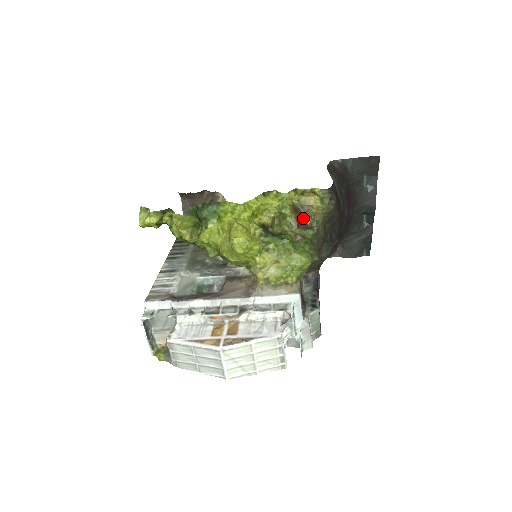
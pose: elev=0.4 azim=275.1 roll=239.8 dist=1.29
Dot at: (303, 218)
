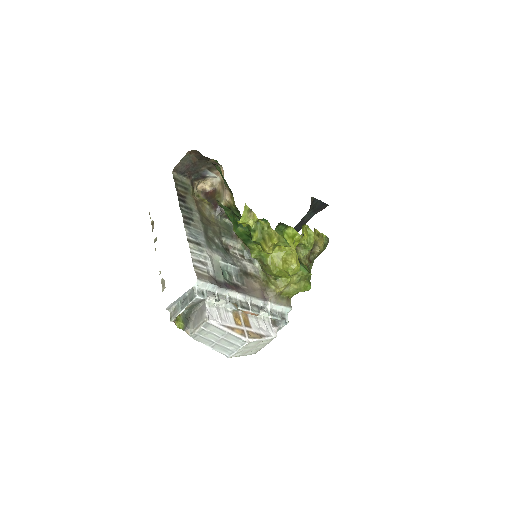
Dot at: (310, 252)
